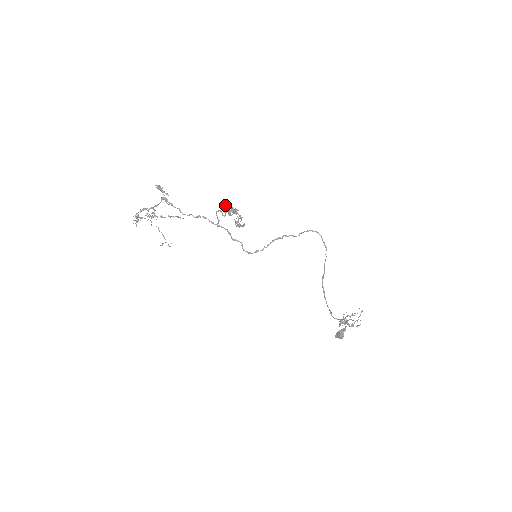
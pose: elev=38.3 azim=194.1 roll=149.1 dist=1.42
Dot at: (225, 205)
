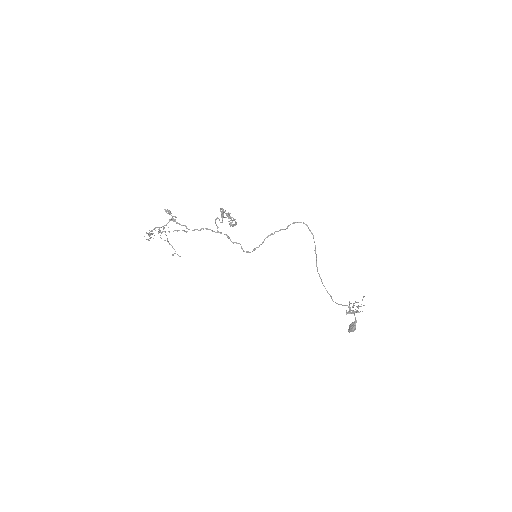
Dot at: occluded
